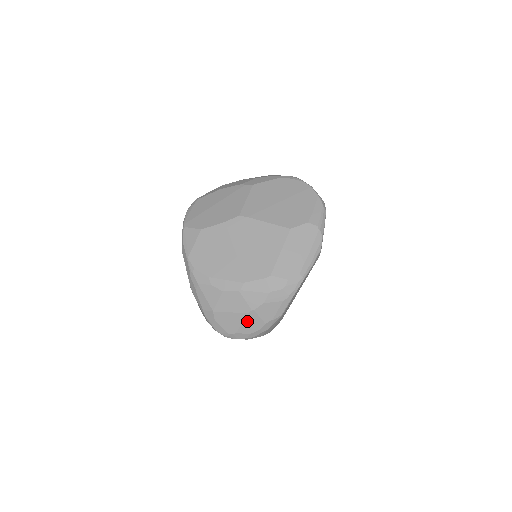
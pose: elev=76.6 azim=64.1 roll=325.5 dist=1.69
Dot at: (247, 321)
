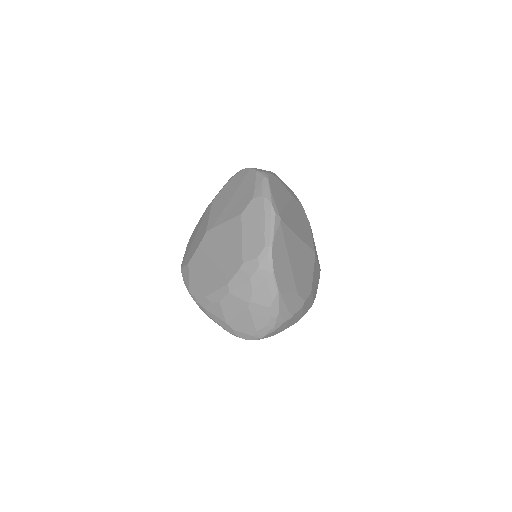
Dot at: (254, 315)
